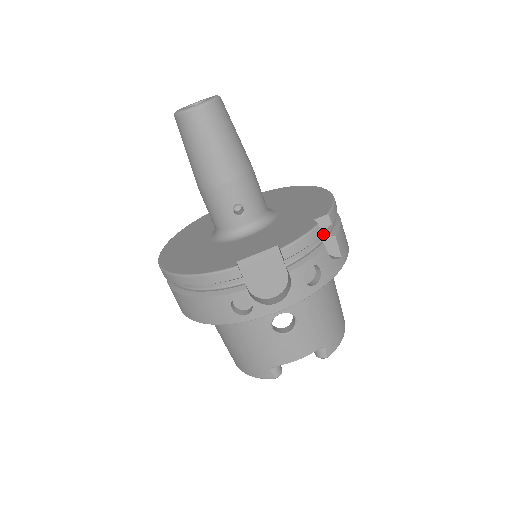
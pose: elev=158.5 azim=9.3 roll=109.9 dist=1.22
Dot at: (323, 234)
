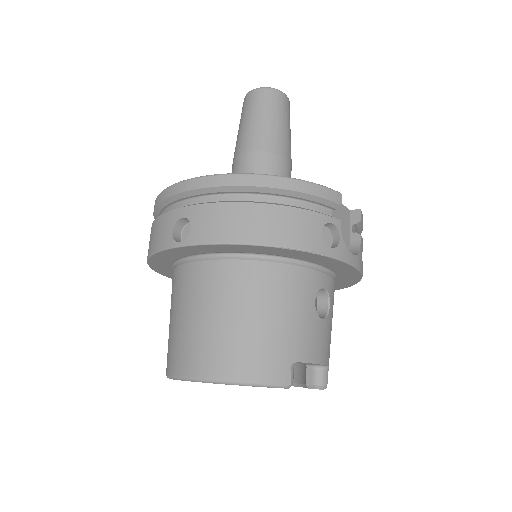
Dot at: occluded
